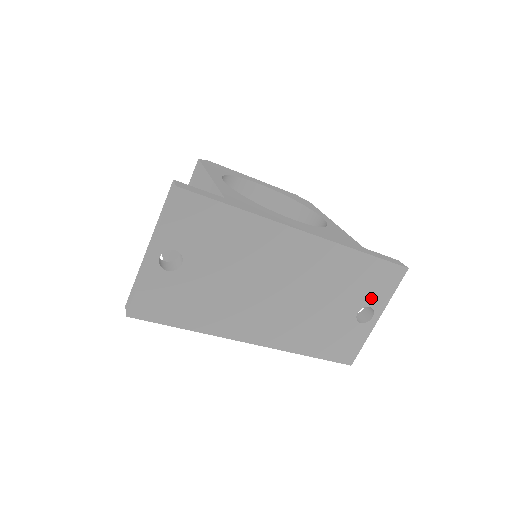
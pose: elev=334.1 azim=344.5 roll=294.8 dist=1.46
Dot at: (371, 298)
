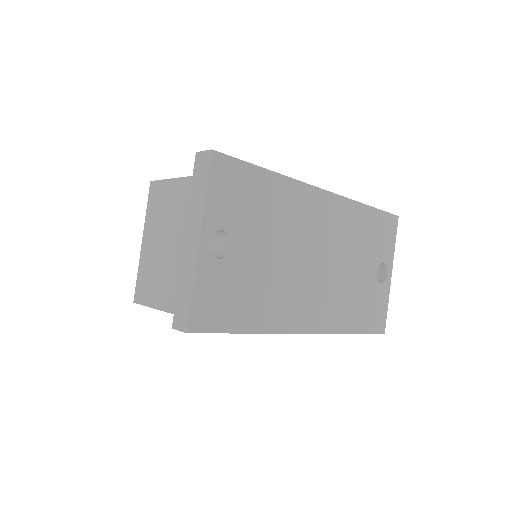
Dot at: (382, 253)
